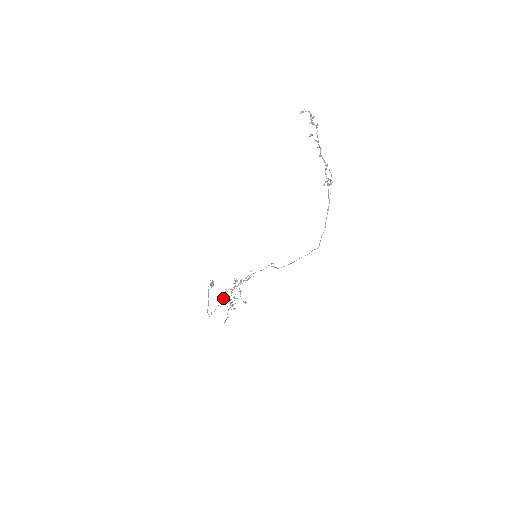
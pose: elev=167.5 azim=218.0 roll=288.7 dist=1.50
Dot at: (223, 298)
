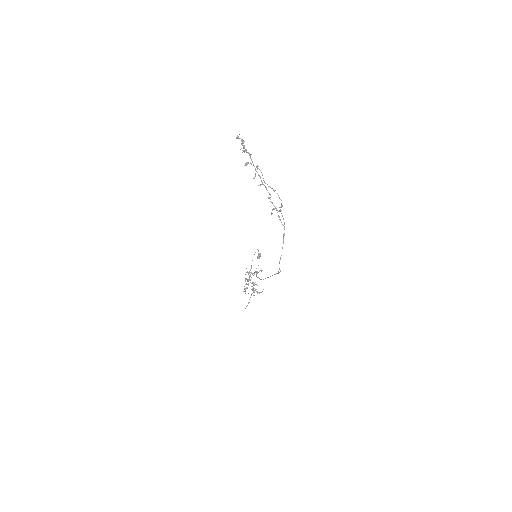
Dot at: (246, 284)
